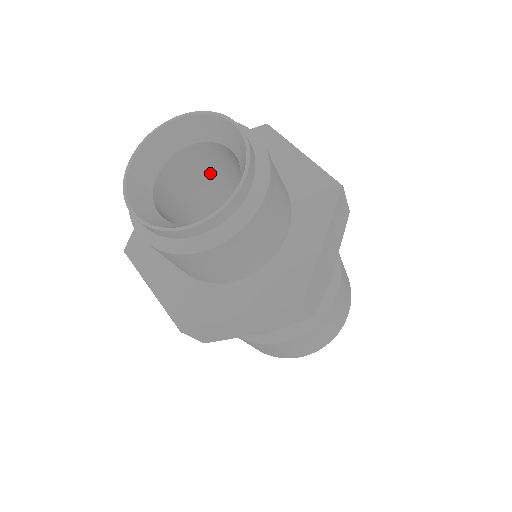
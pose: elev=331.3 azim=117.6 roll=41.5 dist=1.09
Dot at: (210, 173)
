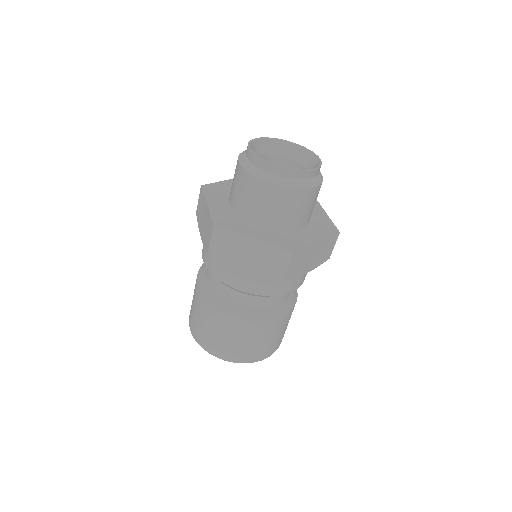
Dot at: occluded
